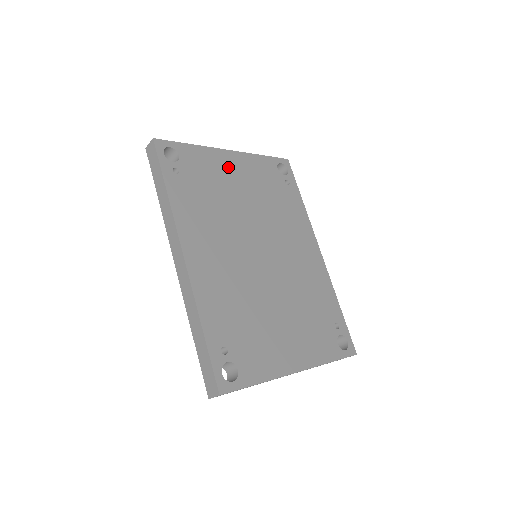
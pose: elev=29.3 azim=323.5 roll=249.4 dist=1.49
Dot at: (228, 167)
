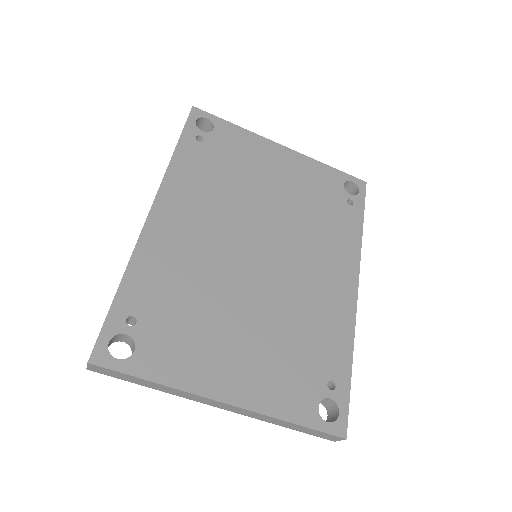
Dot at: (271, 159)
